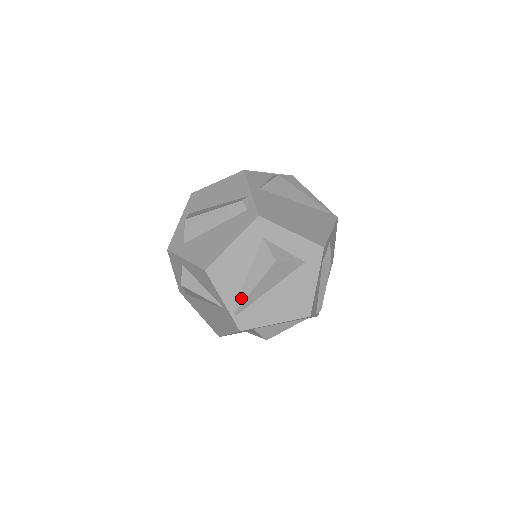
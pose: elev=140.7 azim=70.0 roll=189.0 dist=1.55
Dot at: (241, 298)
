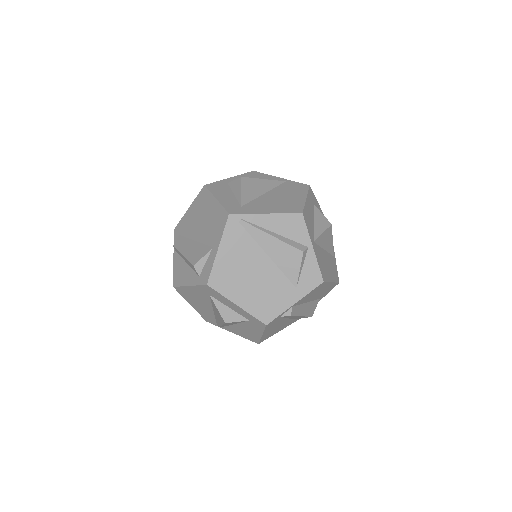
Dot at: occluded
